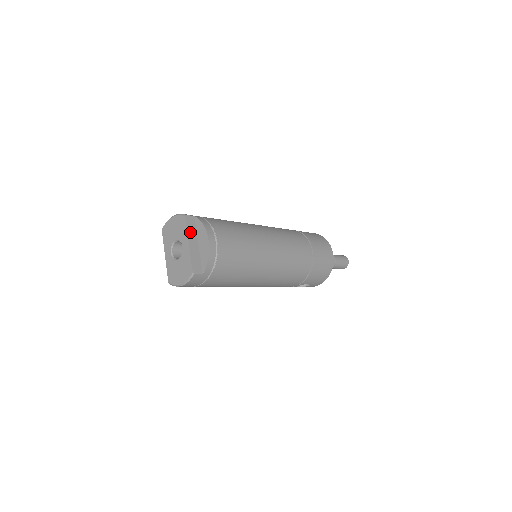
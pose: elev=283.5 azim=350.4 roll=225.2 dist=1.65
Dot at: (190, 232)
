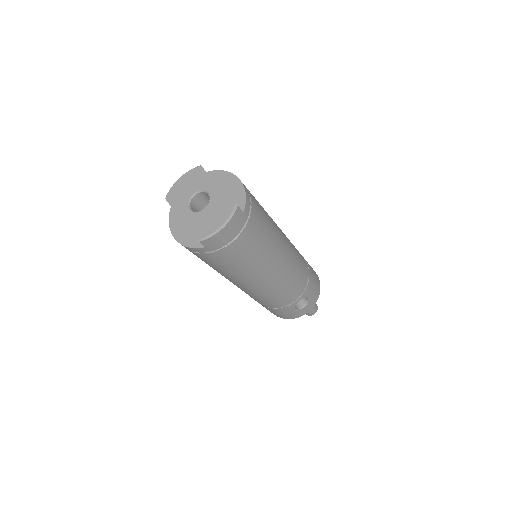
Dot at: (212, 178)
